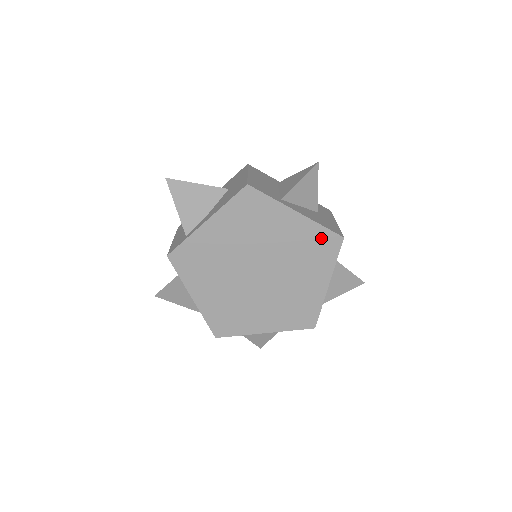
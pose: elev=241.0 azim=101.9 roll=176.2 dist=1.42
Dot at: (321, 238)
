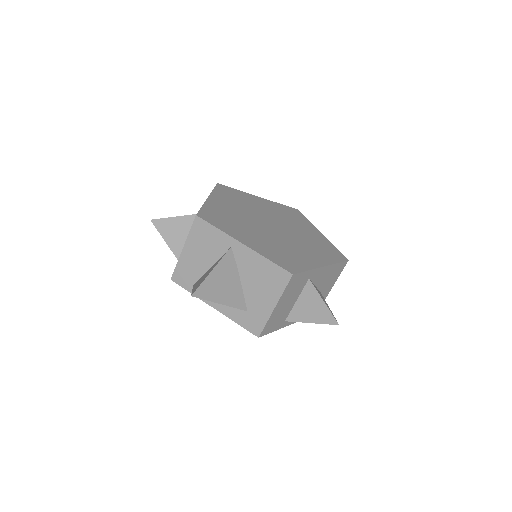
Dot at: occluded
